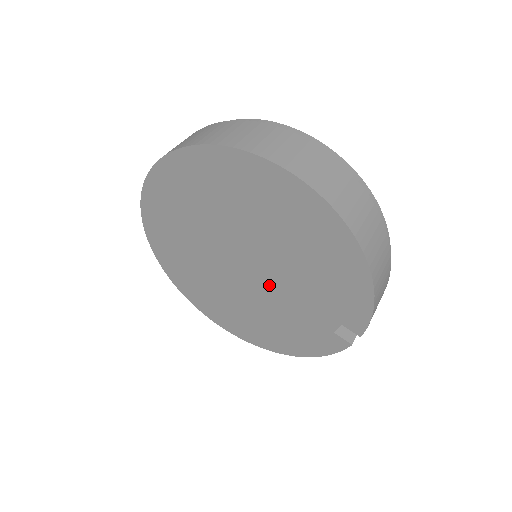
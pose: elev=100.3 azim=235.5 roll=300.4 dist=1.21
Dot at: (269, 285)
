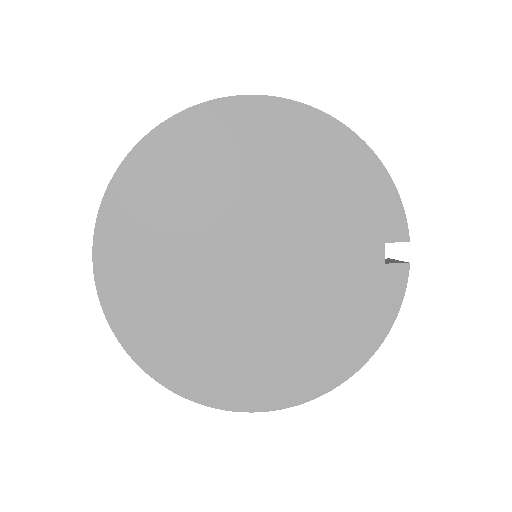
Dot at: (291, 262)
